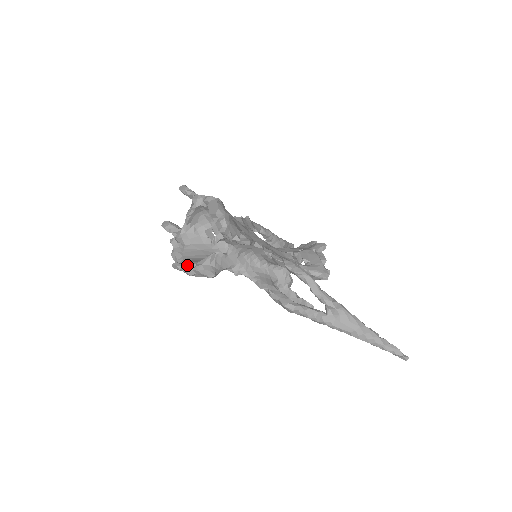
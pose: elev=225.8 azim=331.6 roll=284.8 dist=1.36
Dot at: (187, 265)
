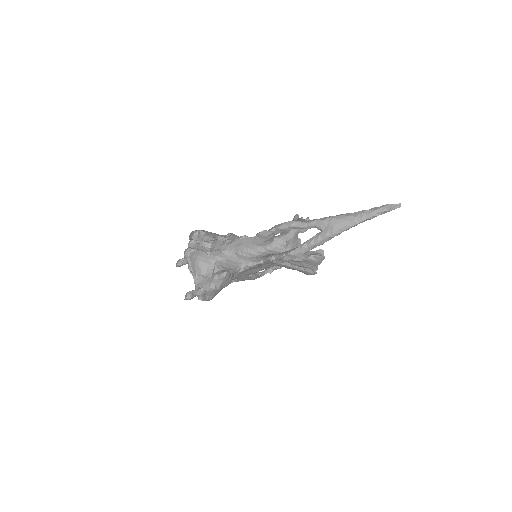
Dot at: (206, 284)
